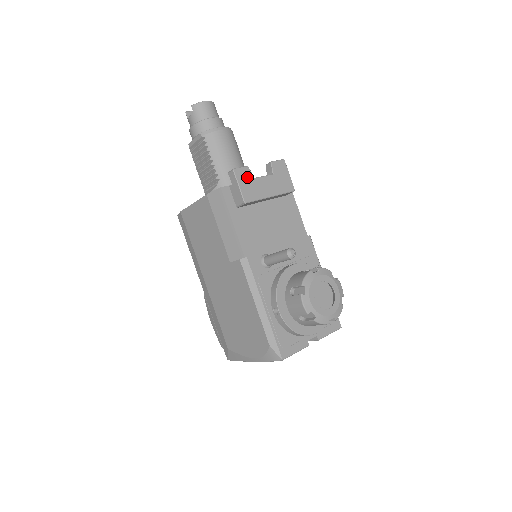
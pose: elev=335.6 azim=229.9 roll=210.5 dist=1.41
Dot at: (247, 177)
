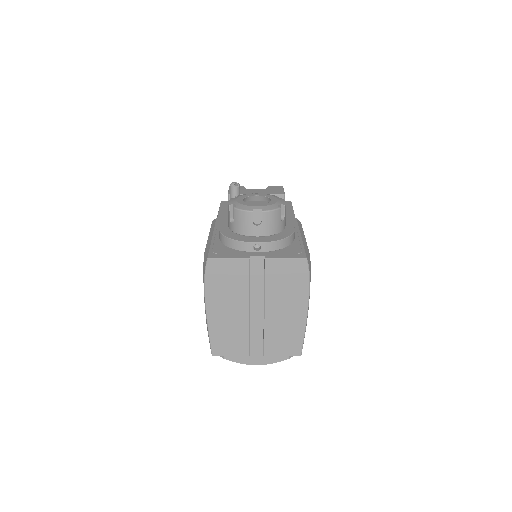
Dot at: occluded
